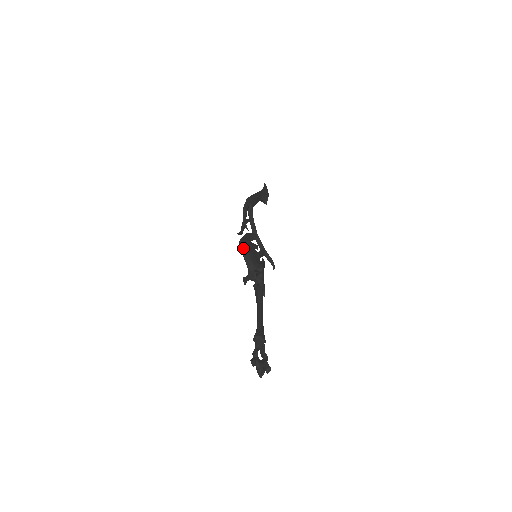
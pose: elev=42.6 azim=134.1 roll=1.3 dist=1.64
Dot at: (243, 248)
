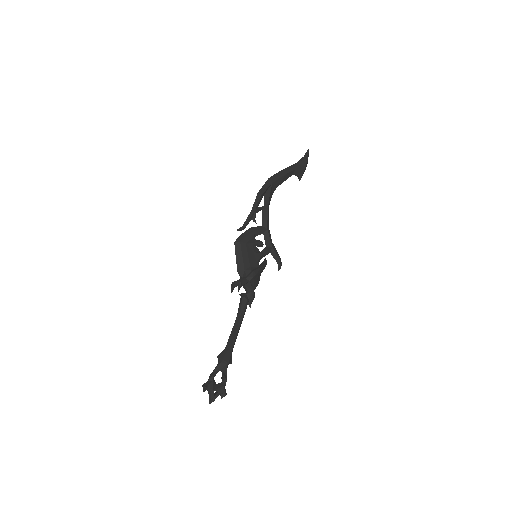
Dot at: (238, 249)
